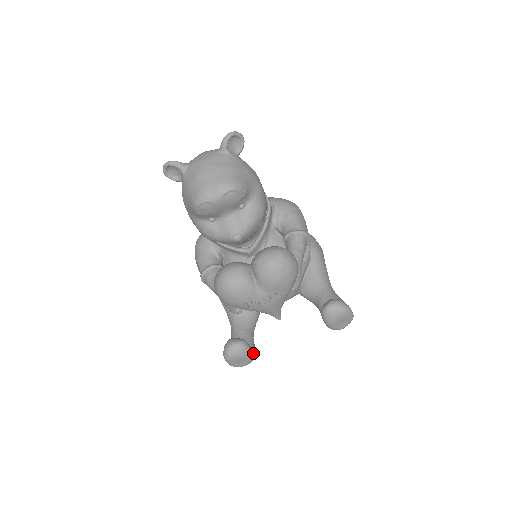
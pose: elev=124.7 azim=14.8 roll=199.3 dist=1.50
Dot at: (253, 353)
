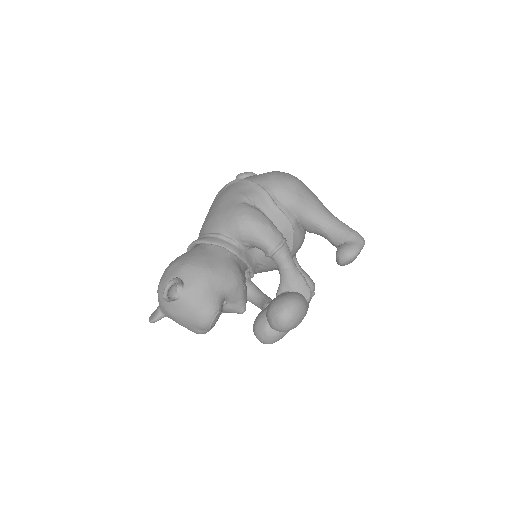
Dot at: (312, 289)
